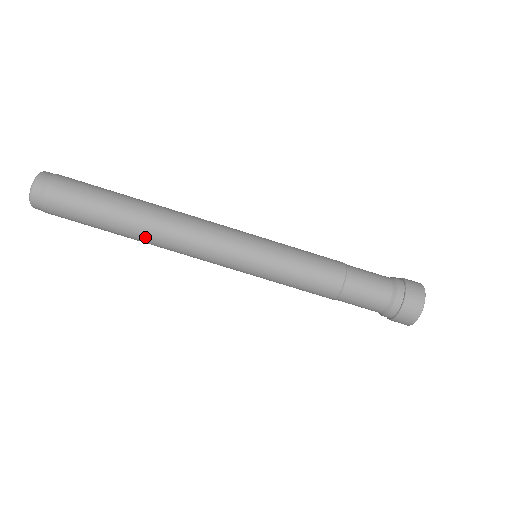
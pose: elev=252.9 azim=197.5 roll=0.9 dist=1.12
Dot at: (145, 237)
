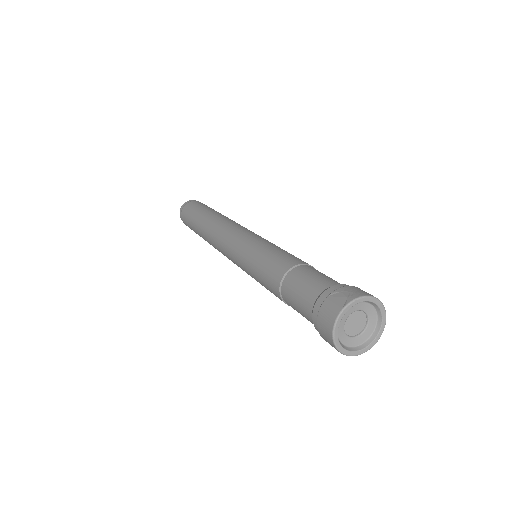
Dot at: (204, 229)
